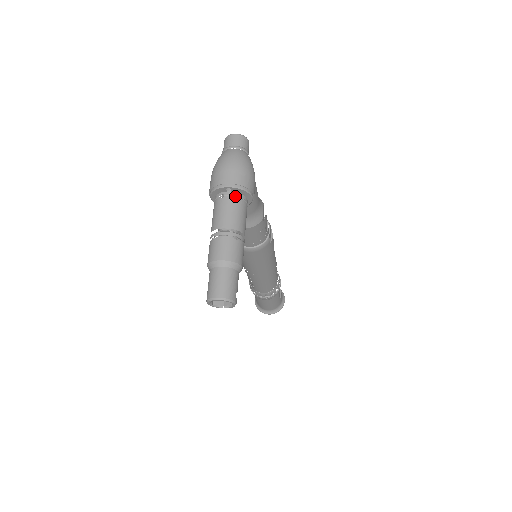
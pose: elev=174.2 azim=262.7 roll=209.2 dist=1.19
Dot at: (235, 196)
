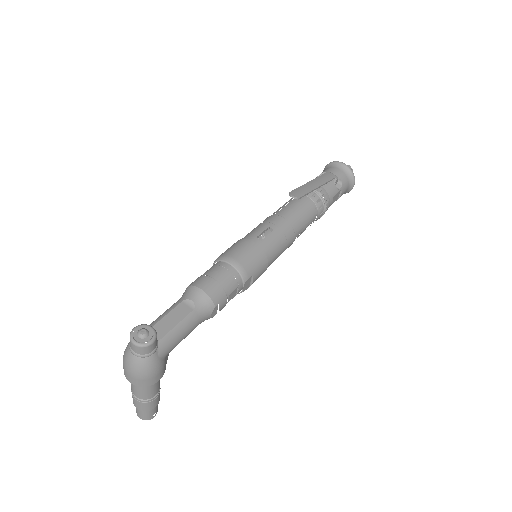
Dot at: occluded
